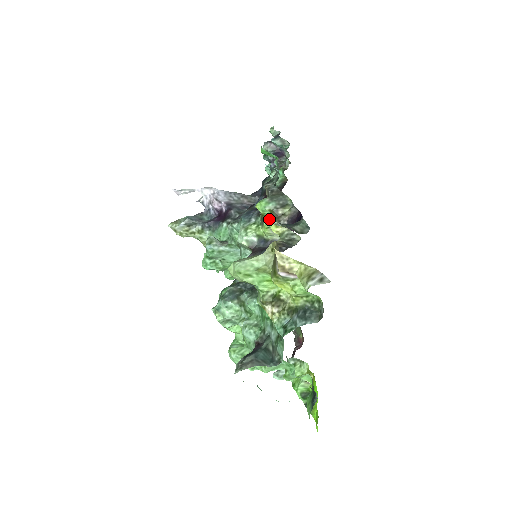
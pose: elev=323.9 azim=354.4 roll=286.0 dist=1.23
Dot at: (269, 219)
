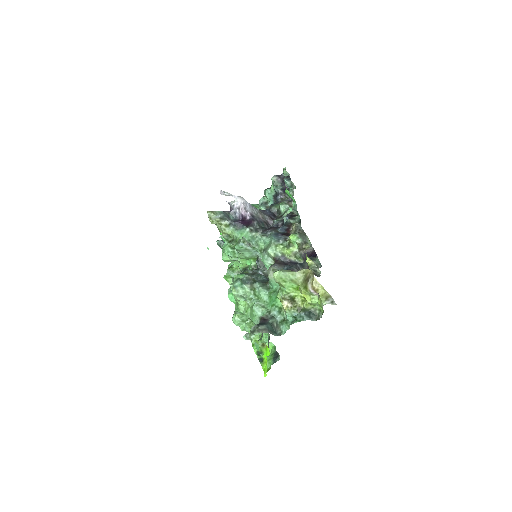
Dot at: (294, 247)
